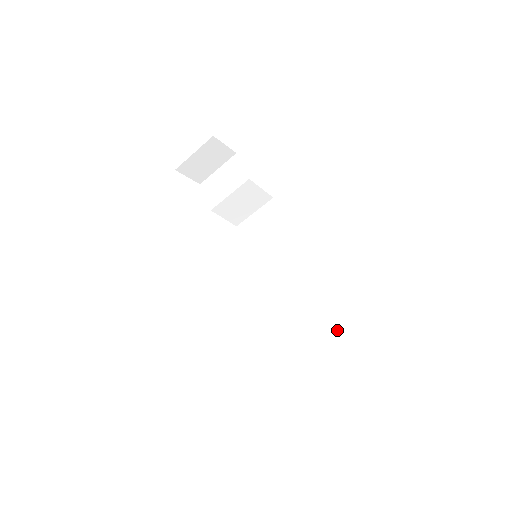
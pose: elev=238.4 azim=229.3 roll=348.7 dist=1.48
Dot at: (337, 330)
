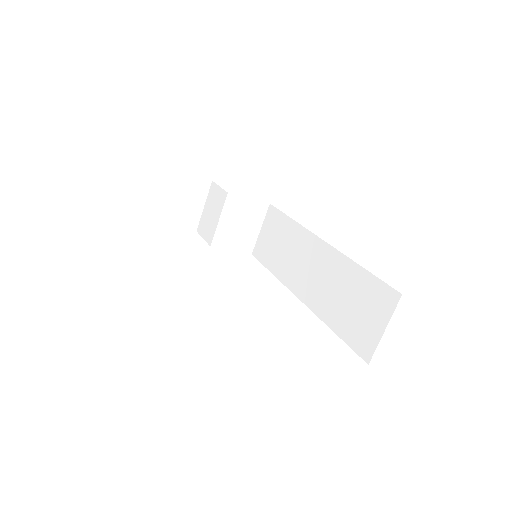
Dot at: (382, 287)
